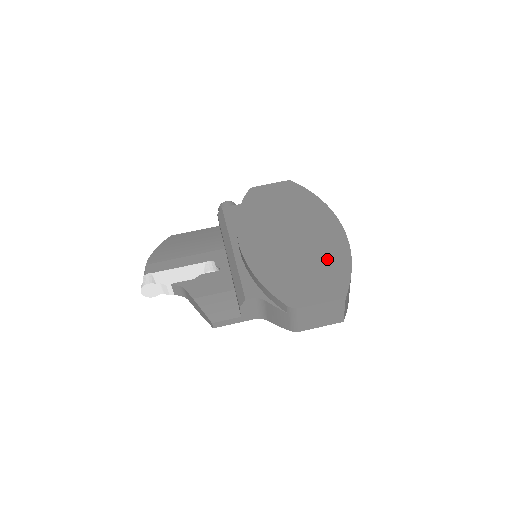
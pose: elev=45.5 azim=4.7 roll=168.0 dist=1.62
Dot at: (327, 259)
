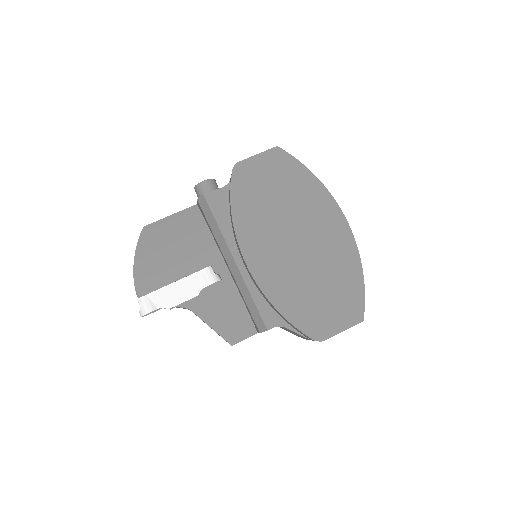
Dot at: (340, 273)
